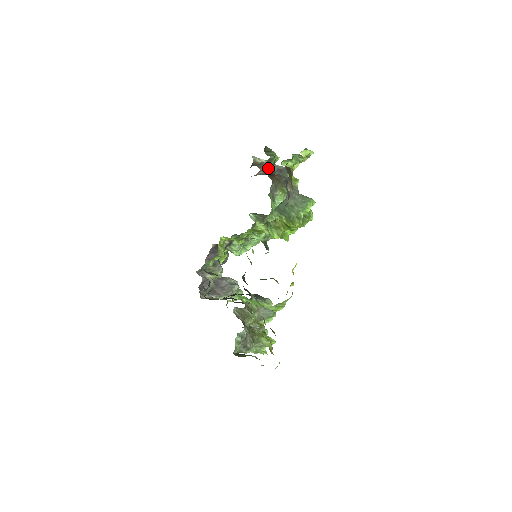
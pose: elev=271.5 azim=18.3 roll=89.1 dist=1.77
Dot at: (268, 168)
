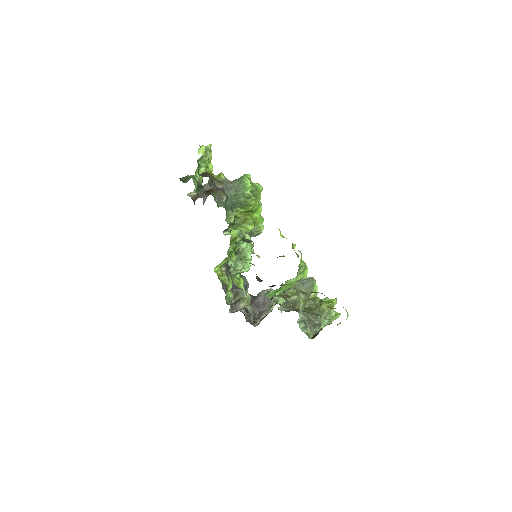
Dot at: (196, 190)
